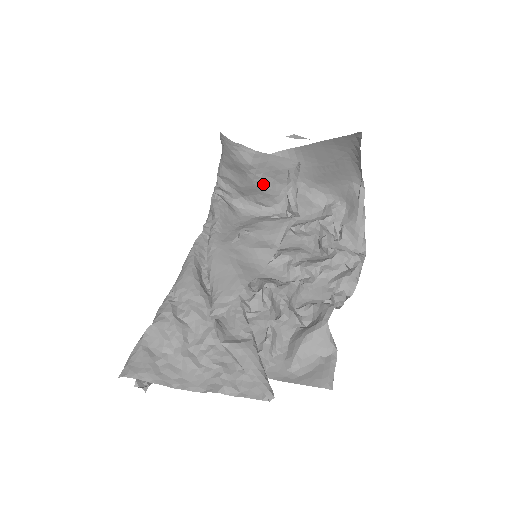
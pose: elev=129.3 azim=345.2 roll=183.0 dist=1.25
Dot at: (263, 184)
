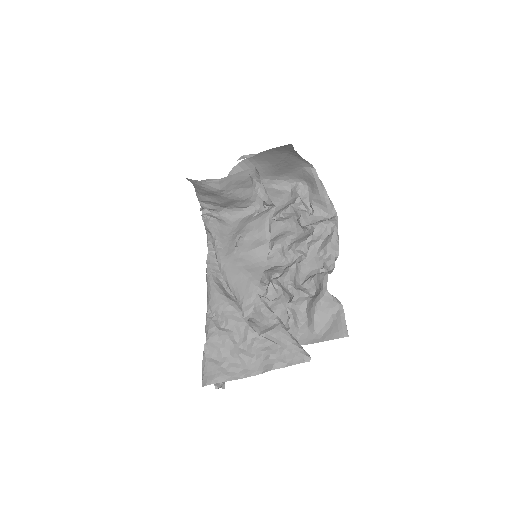
Dot at: (236, 196)
